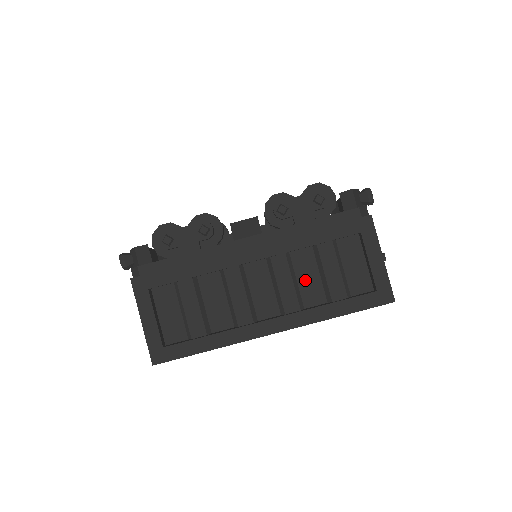
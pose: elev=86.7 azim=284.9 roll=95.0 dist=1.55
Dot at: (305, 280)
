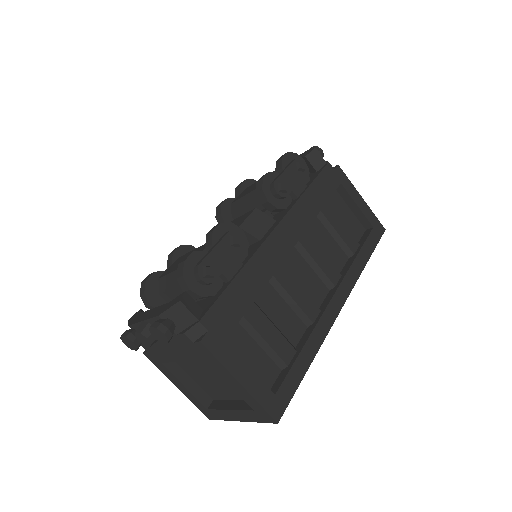
Dot at: (326, 247)
